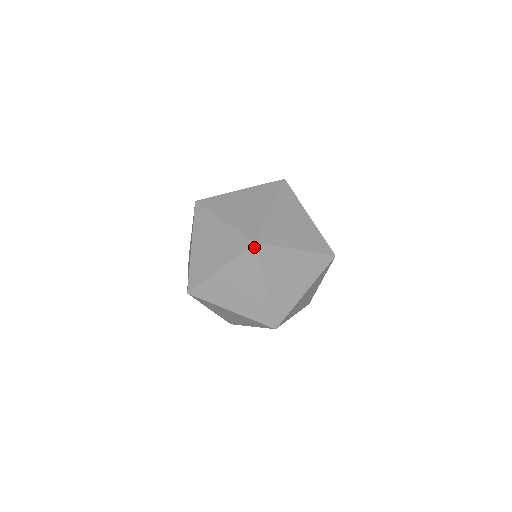
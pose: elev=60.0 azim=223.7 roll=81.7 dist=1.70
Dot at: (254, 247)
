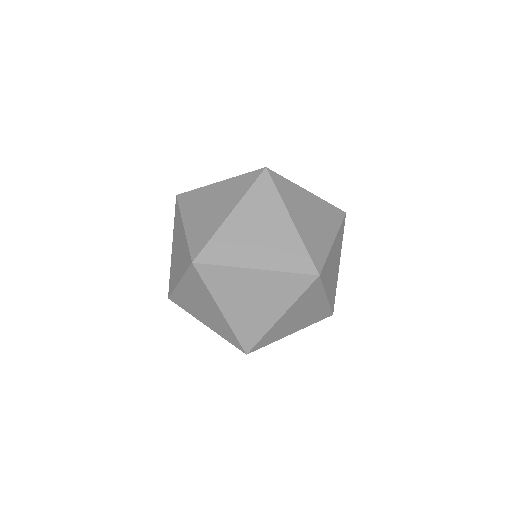
Dot at: (314, 278)
